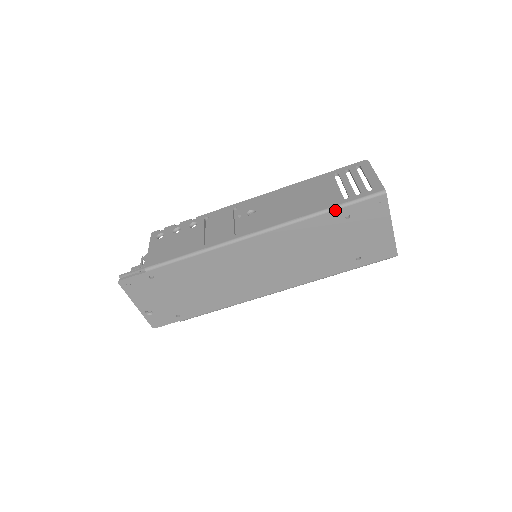
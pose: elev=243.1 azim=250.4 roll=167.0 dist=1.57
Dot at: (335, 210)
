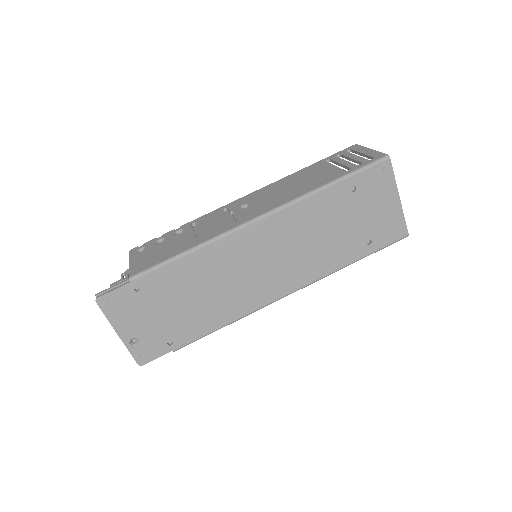
Dot at: (340, 181)
